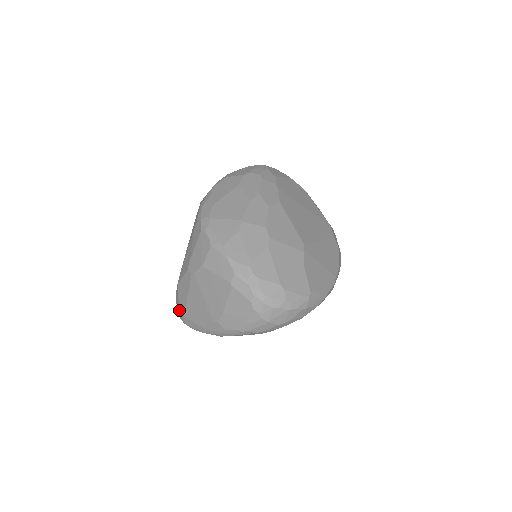
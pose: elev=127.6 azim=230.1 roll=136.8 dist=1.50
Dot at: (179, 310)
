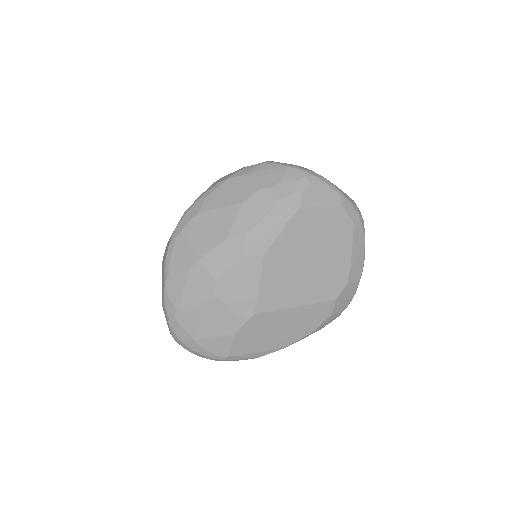
Dot at: occluded
